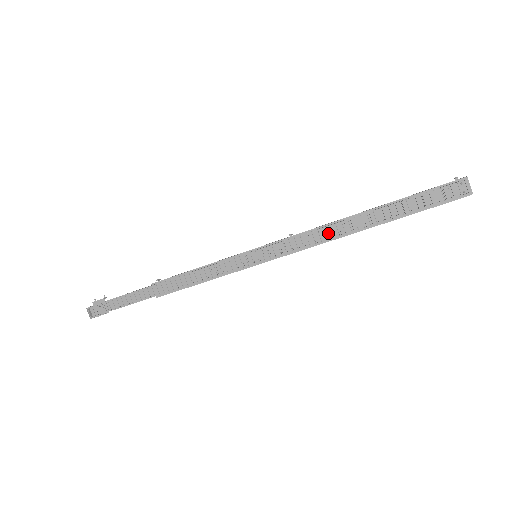
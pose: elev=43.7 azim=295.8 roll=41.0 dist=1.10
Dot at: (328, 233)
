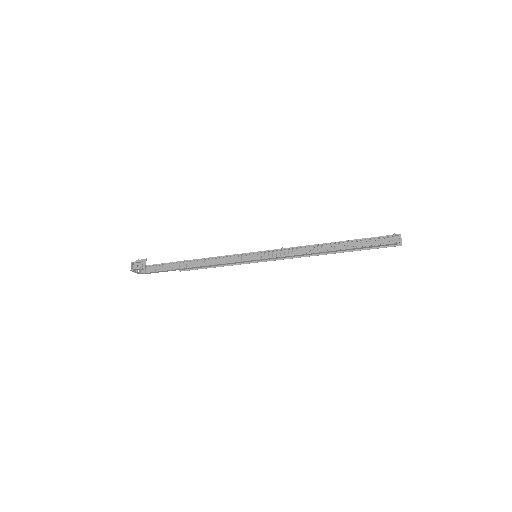
Dot at: (307, 250)
